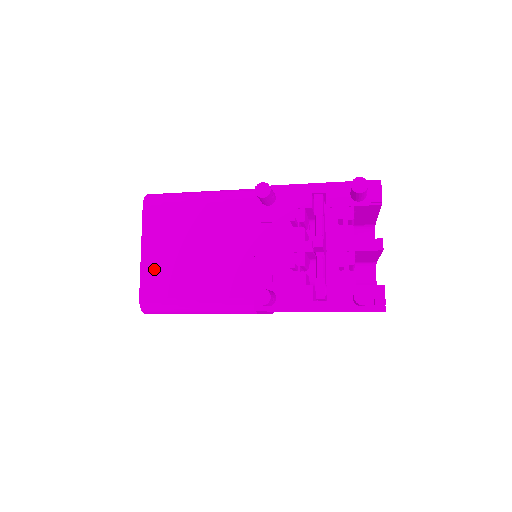
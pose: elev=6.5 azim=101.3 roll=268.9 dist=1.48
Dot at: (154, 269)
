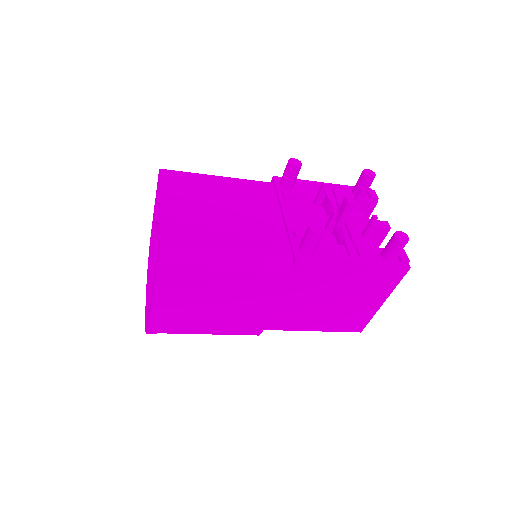
Dot at: (177, 219)
